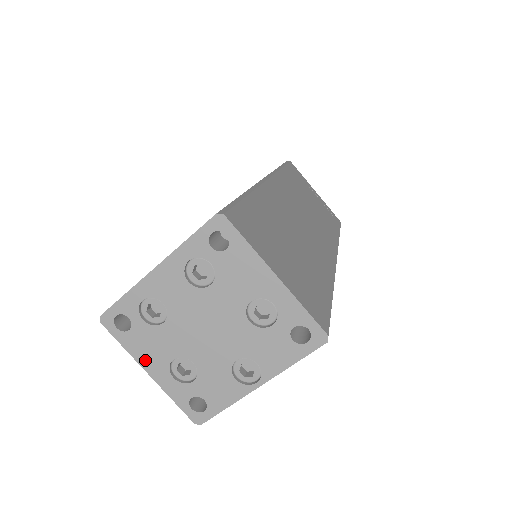
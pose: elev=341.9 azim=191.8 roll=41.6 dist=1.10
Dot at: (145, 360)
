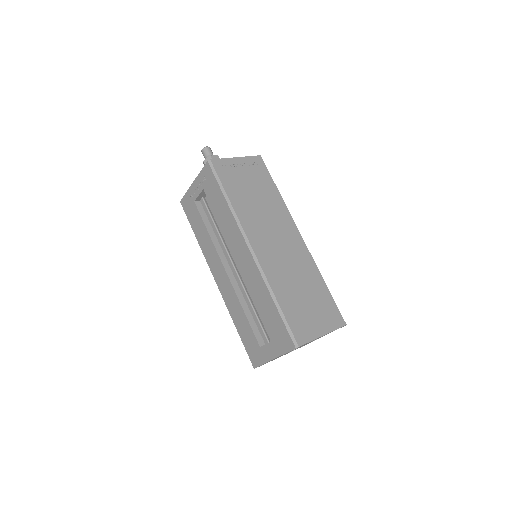
Dot at: occluded
